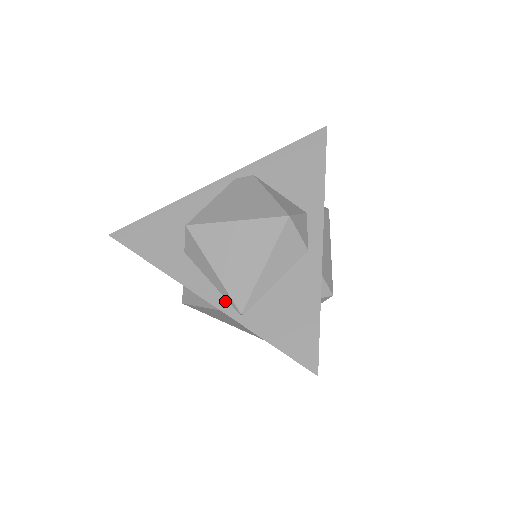
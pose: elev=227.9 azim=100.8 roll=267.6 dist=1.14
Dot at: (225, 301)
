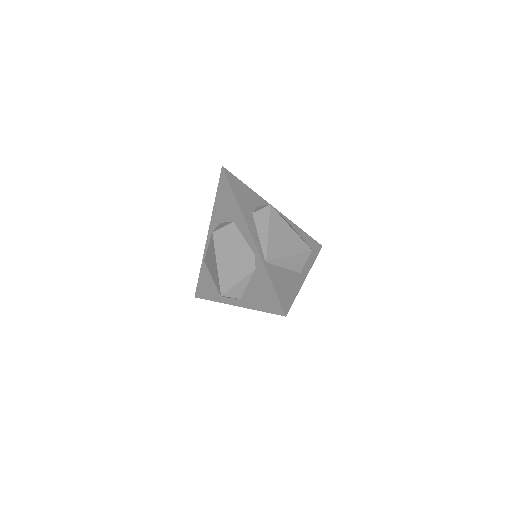
Dot at: (261, 249)
